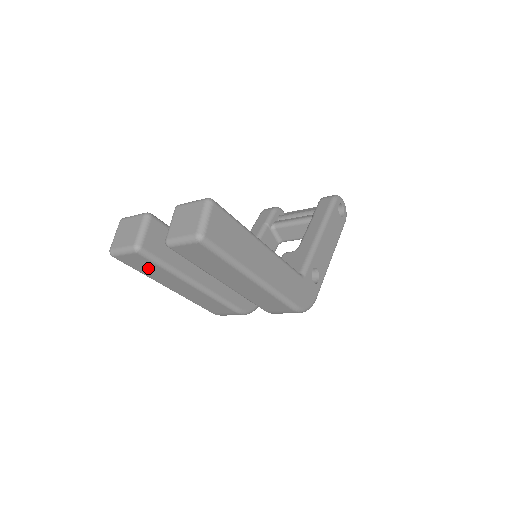
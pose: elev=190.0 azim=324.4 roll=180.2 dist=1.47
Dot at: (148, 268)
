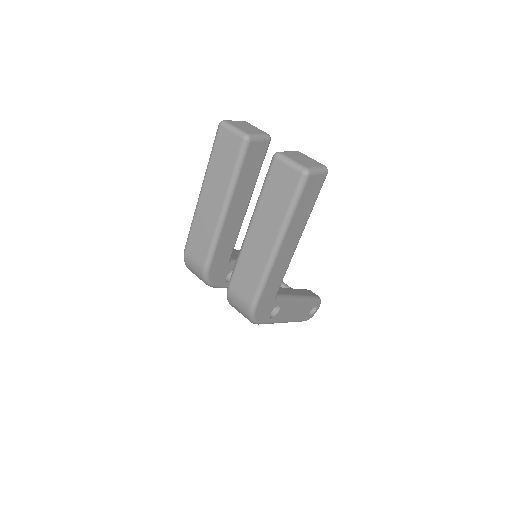
Dot at: (224, 159)
